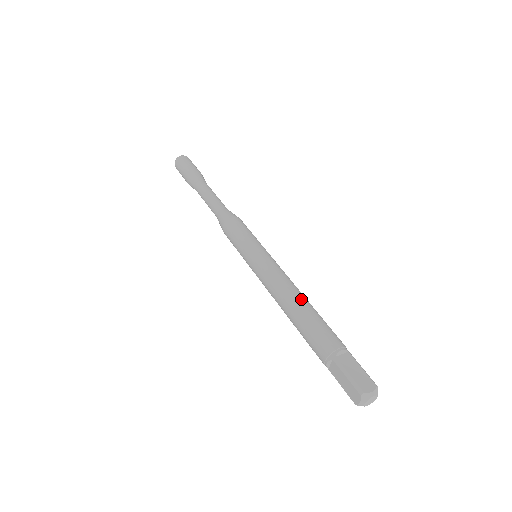
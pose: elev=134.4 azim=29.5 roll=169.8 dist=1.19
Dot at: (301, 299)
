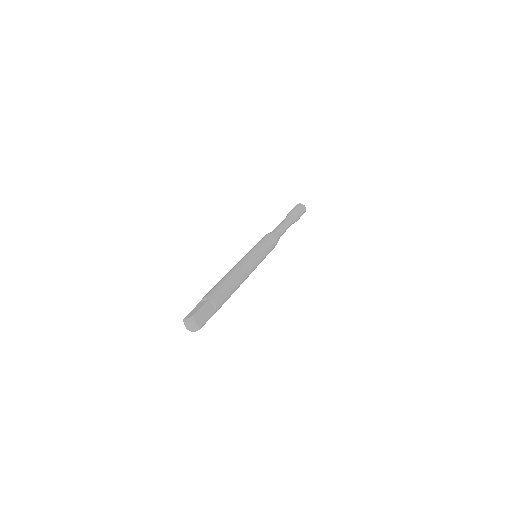
Dot at: (228, 274)
